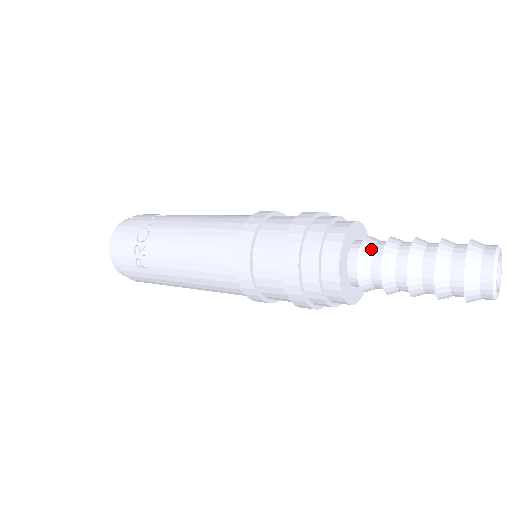
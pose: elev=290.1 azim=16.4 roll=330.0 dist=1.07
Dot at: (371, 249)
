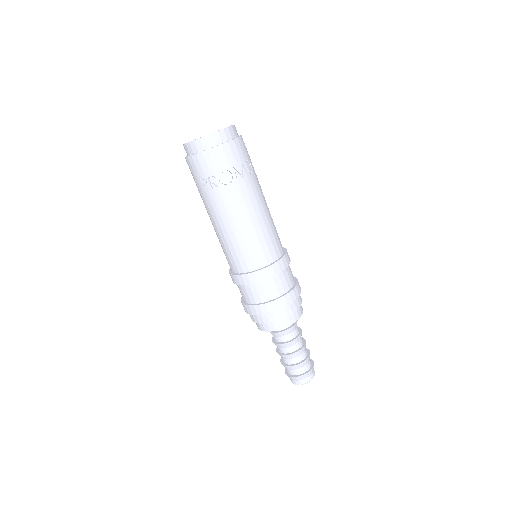
Dot at: (290, 333)
